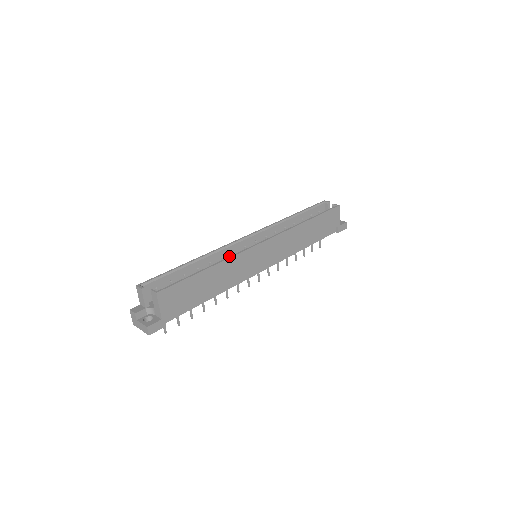
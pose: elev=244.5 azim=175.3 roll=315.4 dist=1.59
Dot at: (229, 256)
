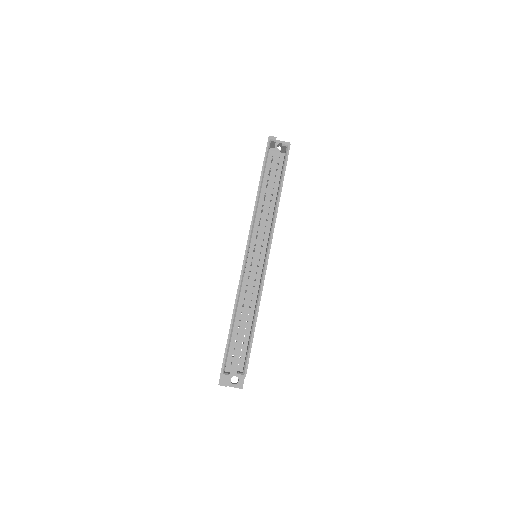
Dot at: occluded
